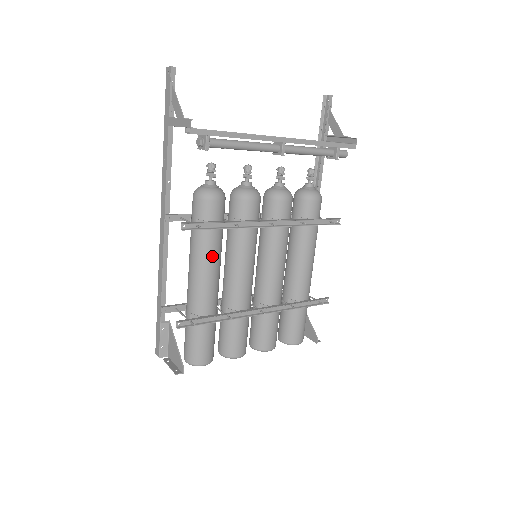
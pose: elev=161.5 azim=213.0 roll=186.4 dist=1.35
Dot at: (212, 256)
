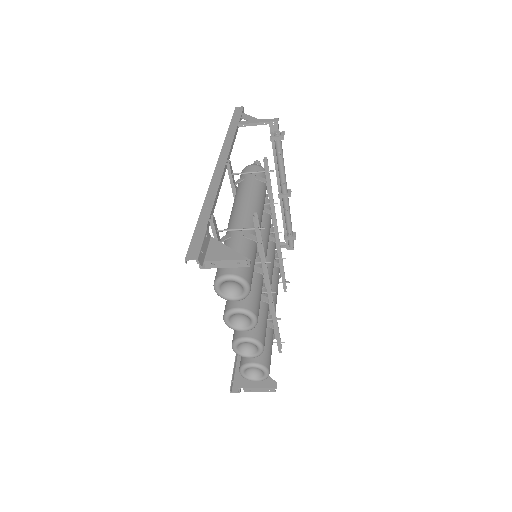
Dot at: (263, 204)
